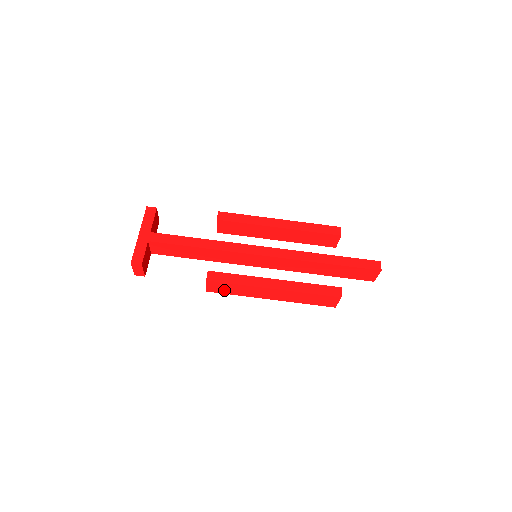
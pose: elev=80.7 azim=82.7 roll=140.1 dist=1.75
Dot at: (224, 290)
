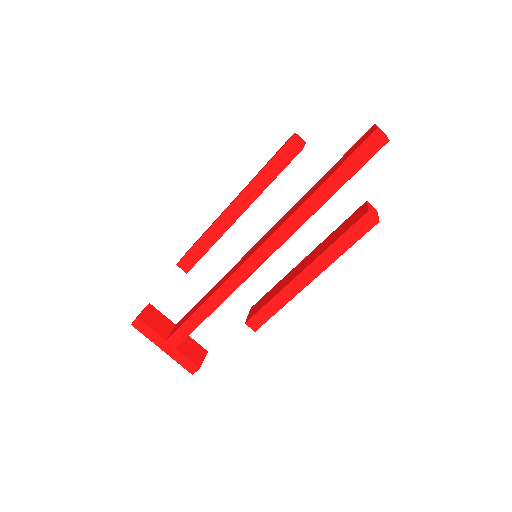
Dot at: occluded
